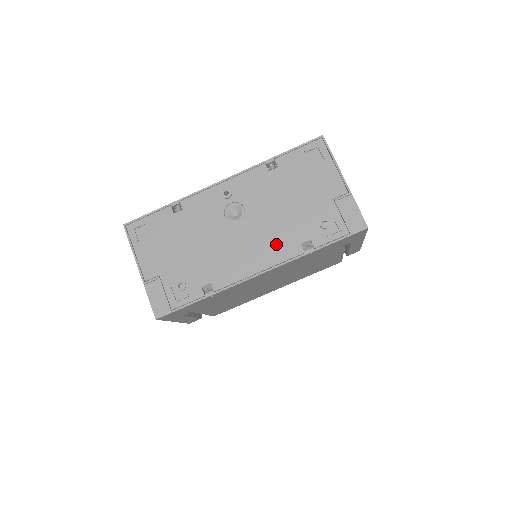
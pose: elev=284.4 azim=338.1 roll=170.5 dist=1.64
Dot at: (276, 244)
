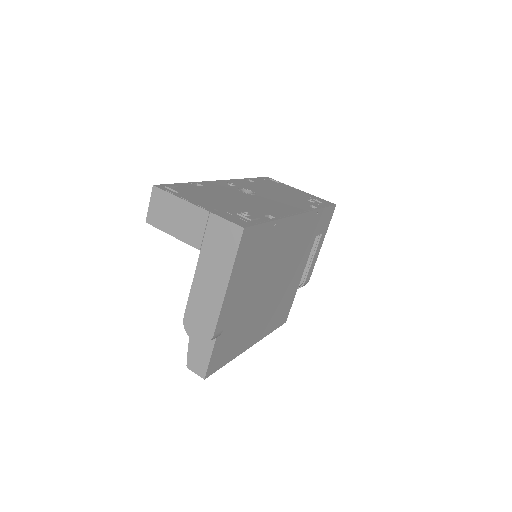
Dot at: (293, 204)
